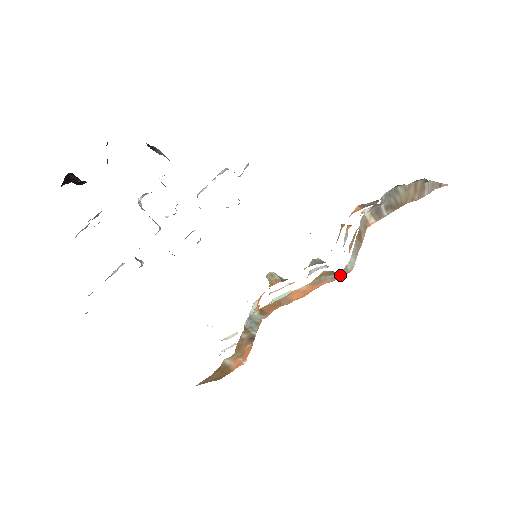
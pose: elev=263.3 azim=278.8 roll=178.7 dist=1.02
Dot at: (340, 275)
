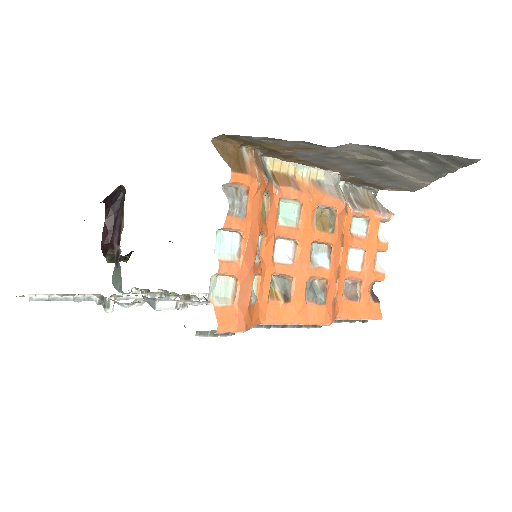
Dot at: (335, 190)
